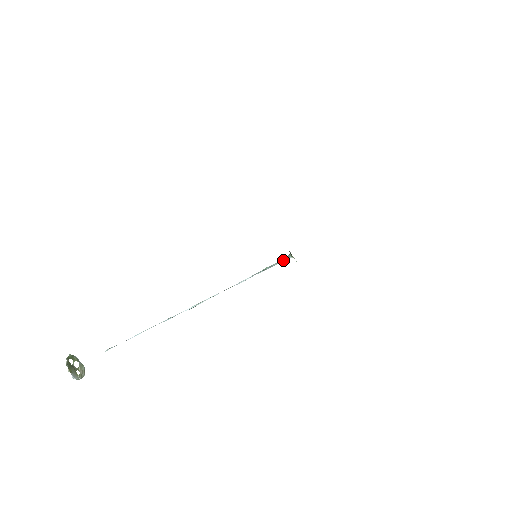
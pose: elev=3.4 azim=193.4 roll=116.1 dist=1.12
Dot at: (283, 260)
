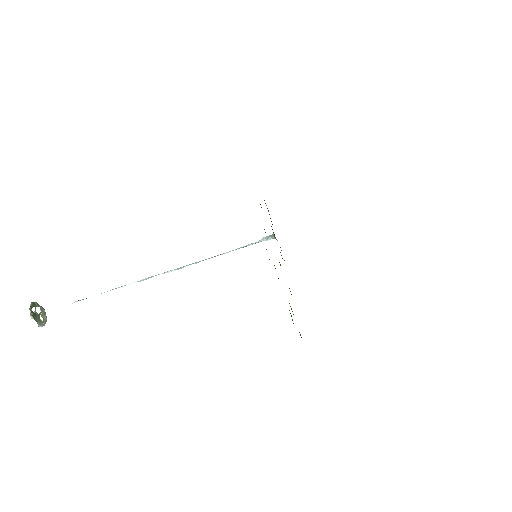
Dot at: (266, 240)
